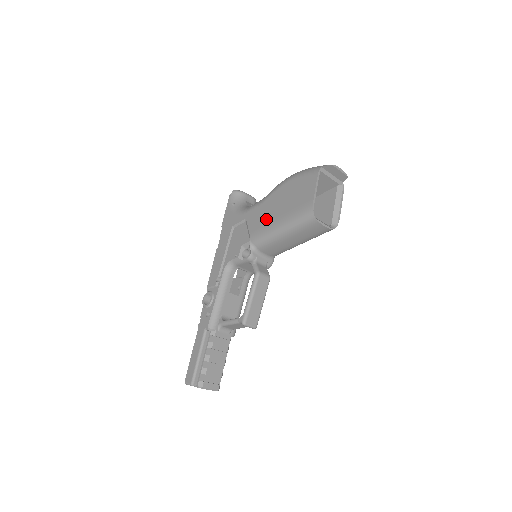
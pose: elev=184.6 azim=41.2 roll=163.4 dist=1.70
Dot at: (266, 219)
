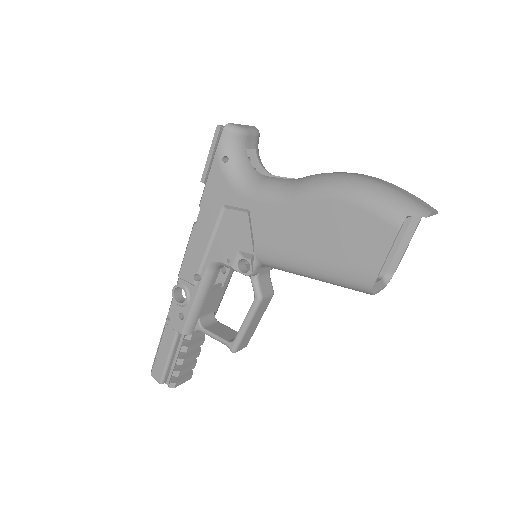
Dot at: (287, 241)
